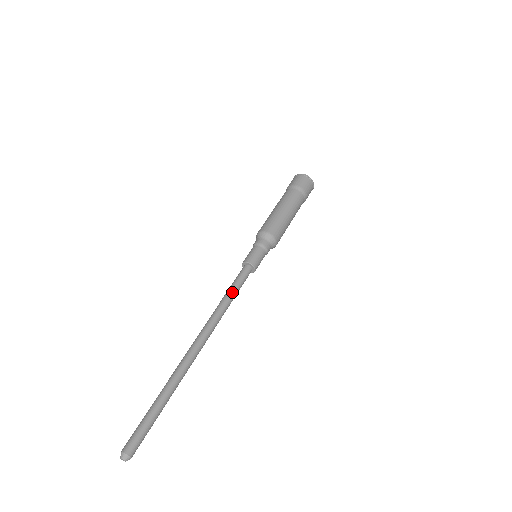
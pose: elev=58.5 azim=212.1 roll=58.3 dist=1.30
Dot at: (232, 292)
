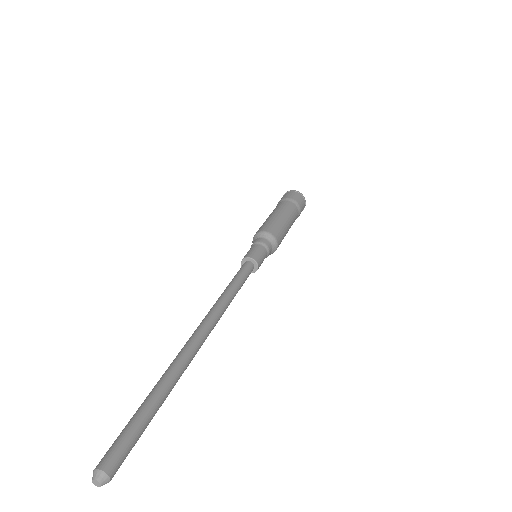
Dot at: (231, 284)
